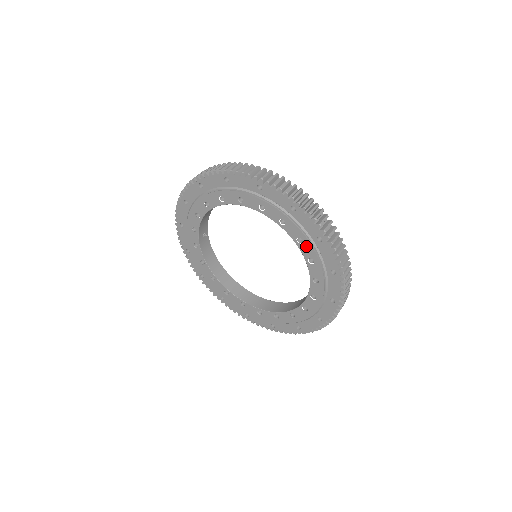
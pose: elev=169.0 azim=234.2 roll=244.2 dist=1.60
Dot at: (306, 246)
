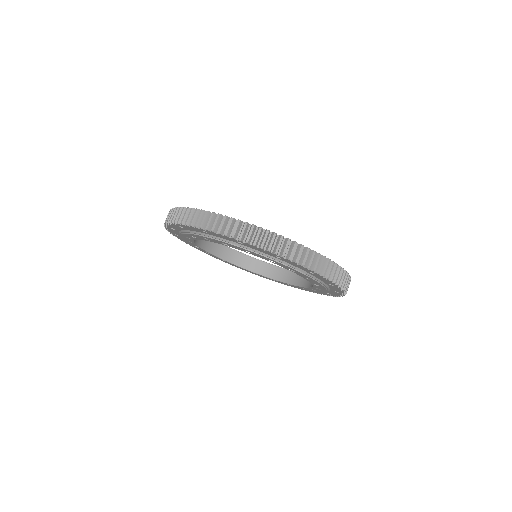
Dot at: (300, 274)
